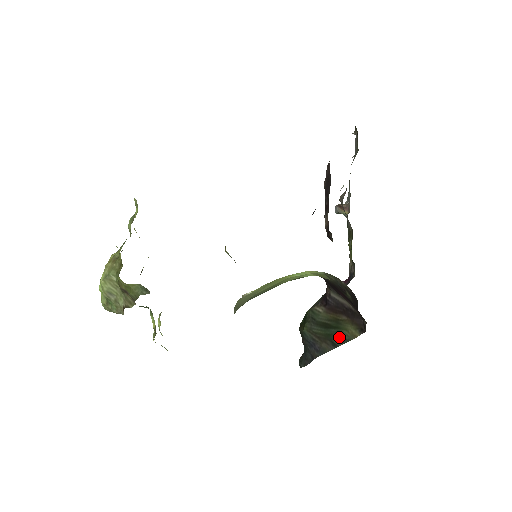
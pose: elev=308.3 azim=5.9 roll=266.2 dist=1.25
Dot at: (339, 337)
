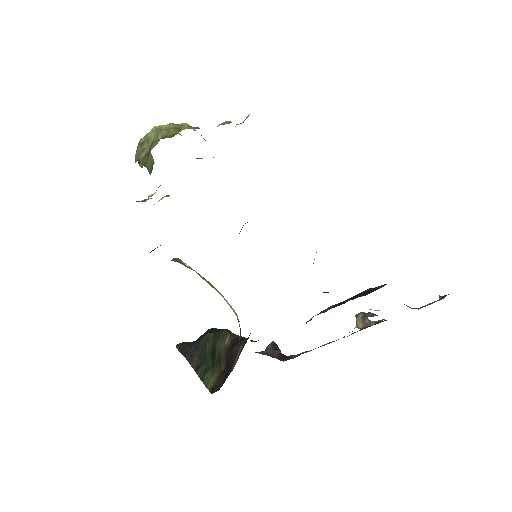
Dot at: (205, 370)
